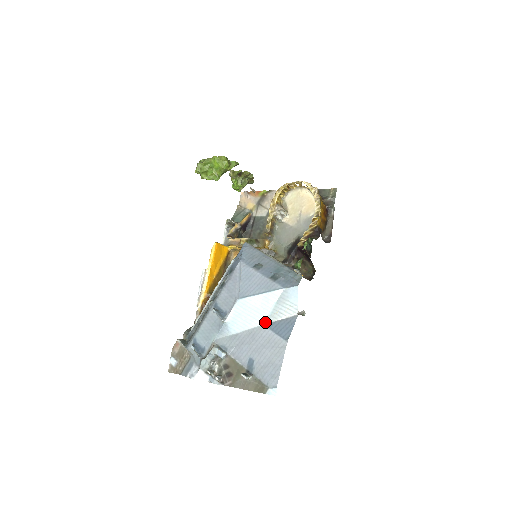
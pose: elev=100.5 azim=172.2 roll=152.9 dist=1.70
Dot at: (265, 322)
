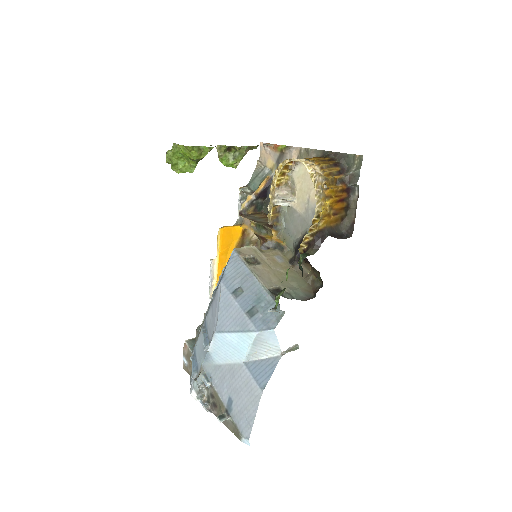
Dot at: (244, 360)
